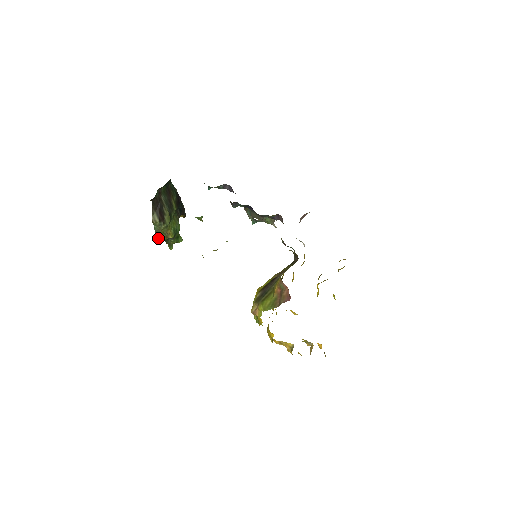
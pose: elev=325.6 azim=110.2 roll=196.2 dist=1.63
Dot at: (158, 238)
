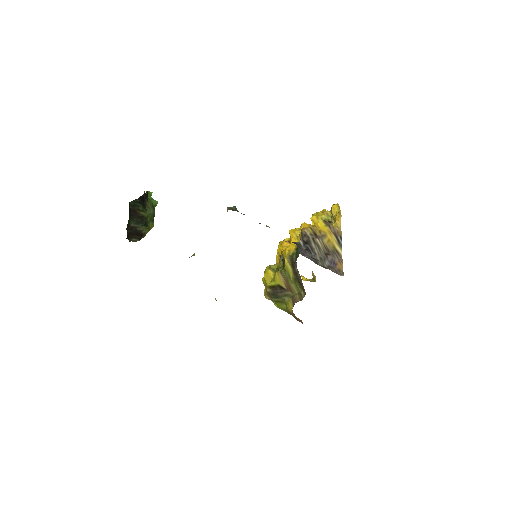
Dot at: occluded
